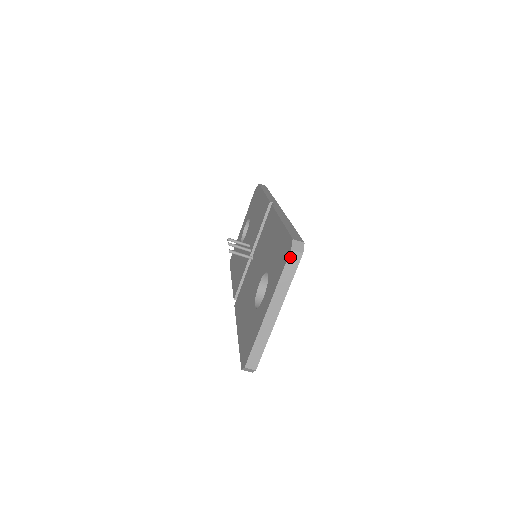
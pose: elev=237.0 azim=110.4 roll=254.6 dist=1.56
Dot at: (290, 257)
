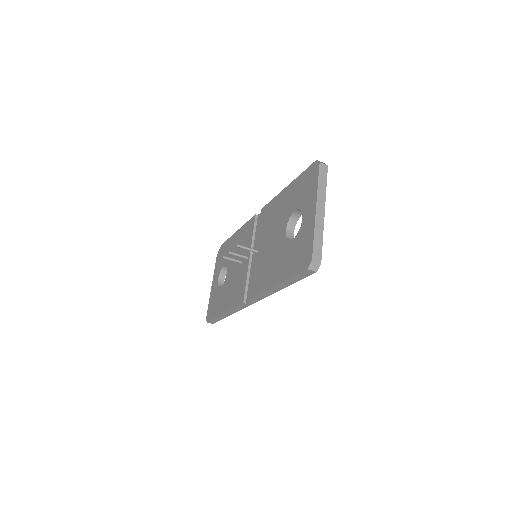
Dot at: (320, 168)
